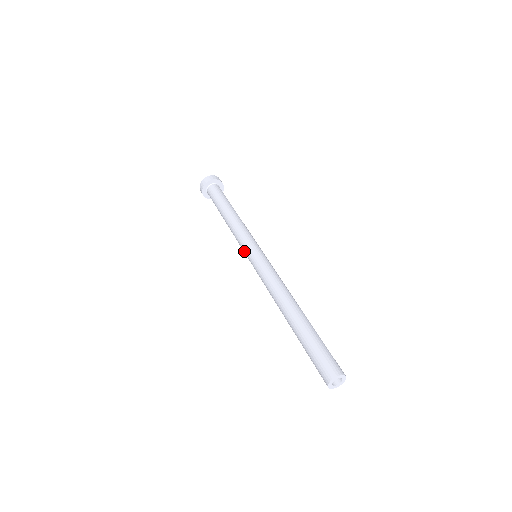
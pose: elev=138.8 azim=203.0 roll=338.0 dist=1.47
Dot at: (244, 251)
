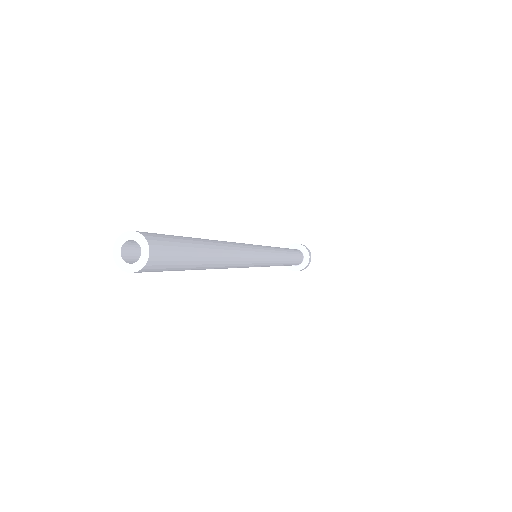
Dot at: occluded
